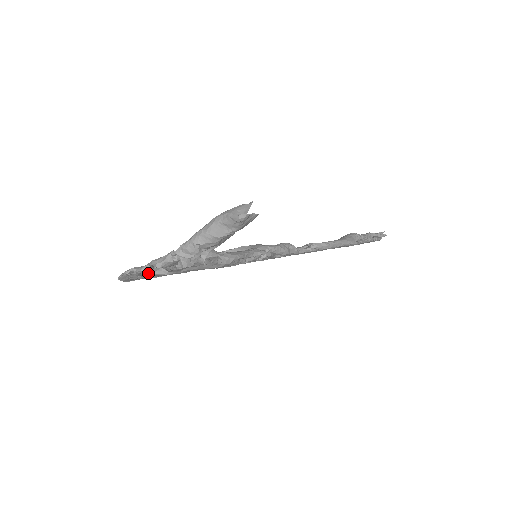
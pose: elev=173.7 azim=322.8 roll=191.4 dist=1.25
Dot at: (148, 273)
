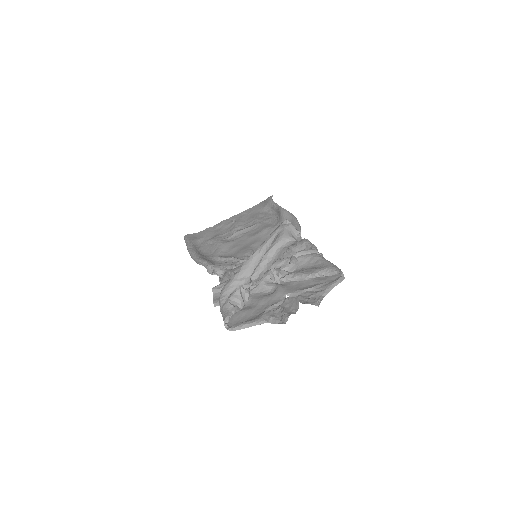
Dot at: (285, 310)
